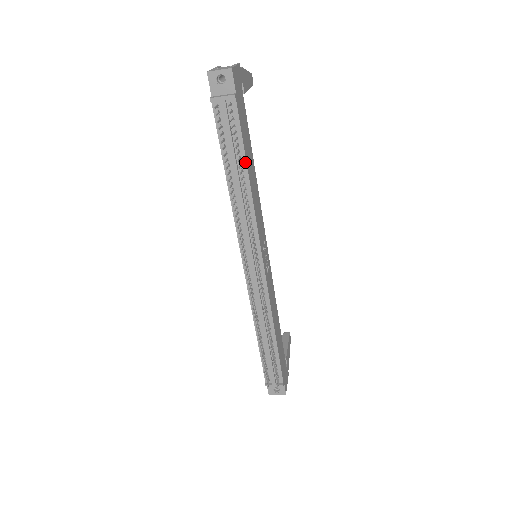
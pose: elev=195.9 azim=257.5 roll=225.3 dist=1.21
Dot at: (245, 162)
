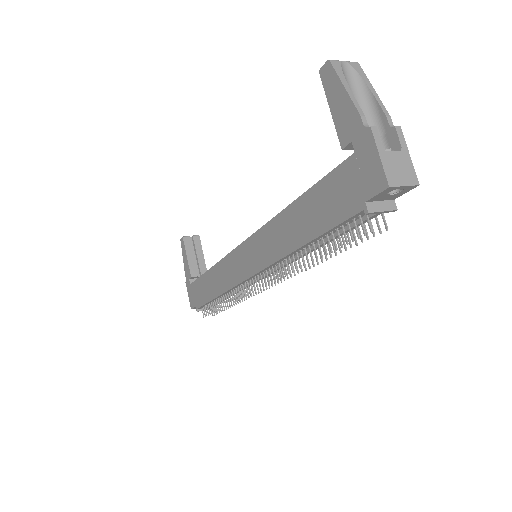
Dot at: occluded
